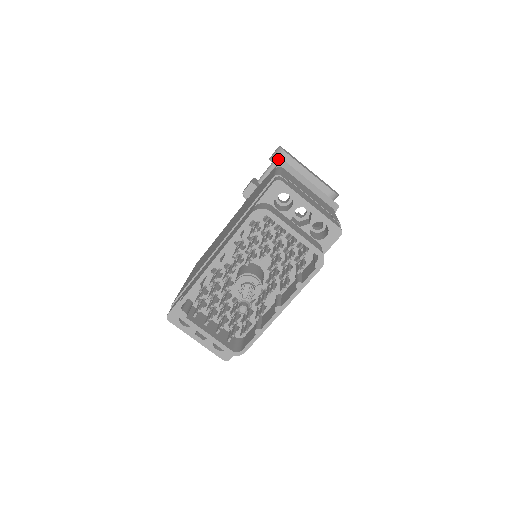
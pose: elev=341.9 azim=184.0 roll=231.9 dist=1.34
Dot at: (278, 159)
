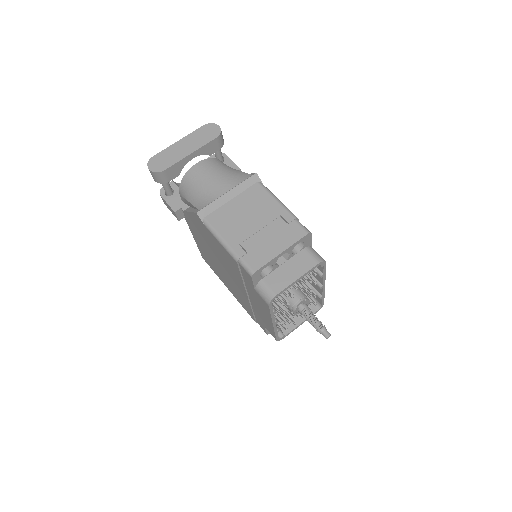
Dot at: (164, 179)
